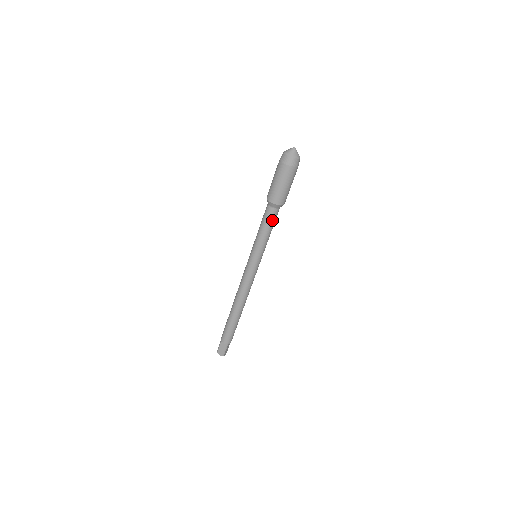
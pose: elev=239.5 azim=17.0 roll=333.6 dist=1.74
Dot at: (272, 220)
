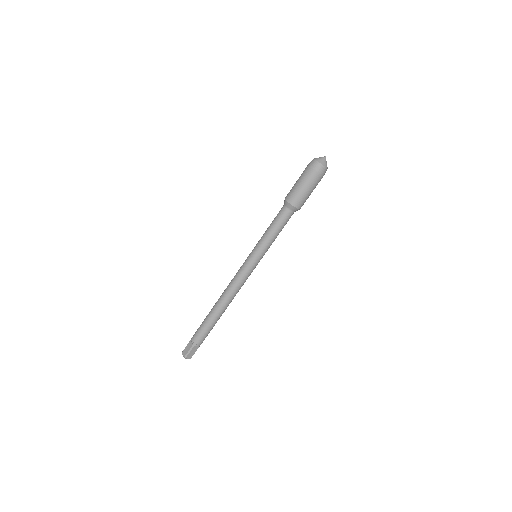
Dot at: (281, 220)
